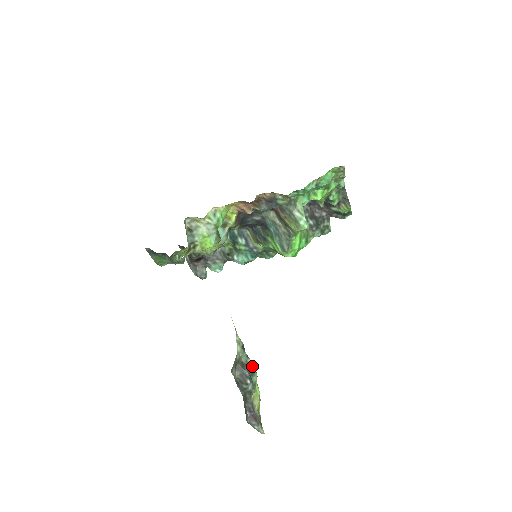
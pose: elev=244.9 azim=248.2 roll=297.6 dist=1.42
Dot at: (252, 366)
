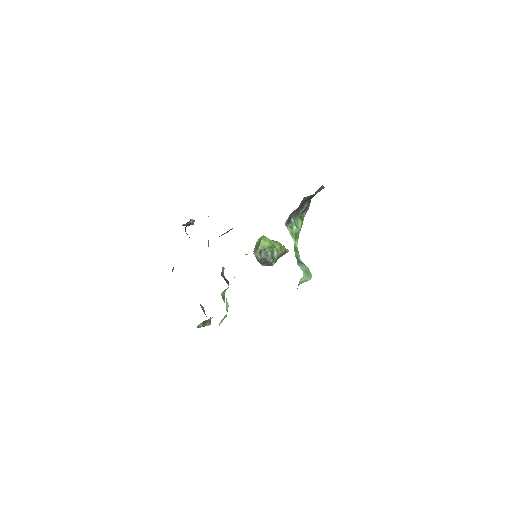
Dot at: (270, 248)
